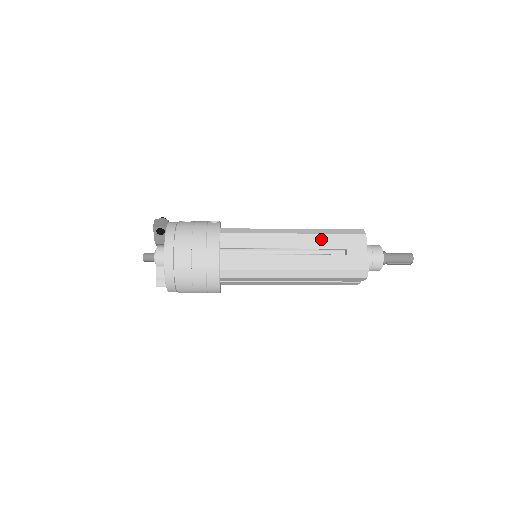
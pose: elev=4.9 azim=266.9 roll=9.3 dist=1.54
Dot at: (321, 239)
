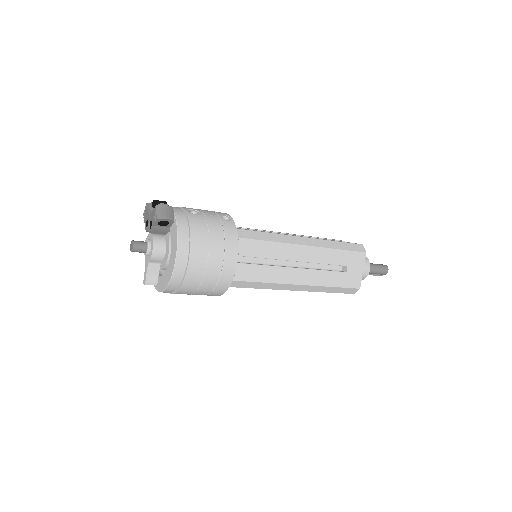
Dot at: (329, 254)
